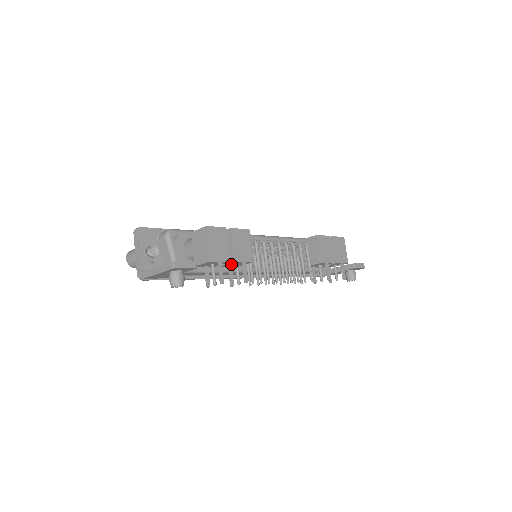
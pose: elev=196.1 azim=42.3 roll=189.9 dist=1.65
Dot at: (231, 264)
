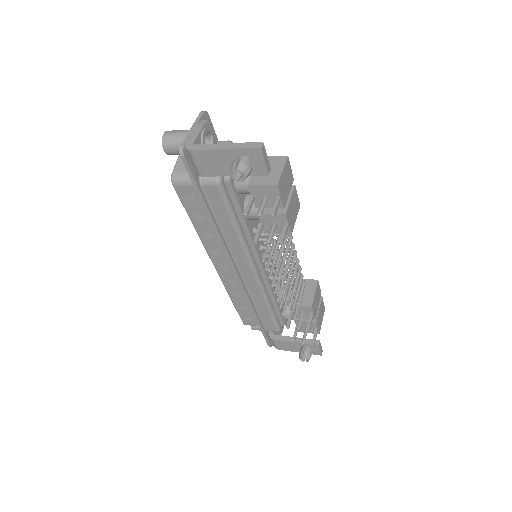
Dot at: (271, 219)
